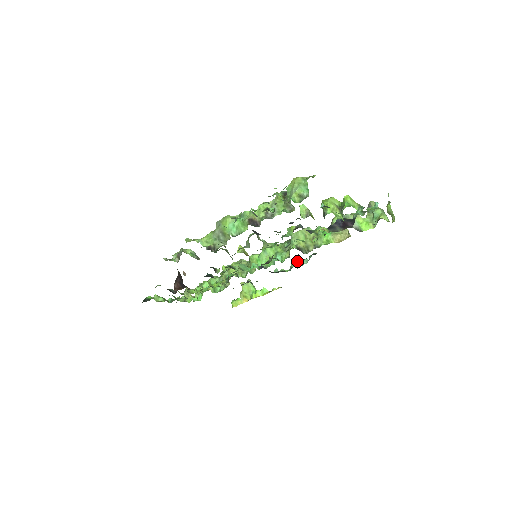
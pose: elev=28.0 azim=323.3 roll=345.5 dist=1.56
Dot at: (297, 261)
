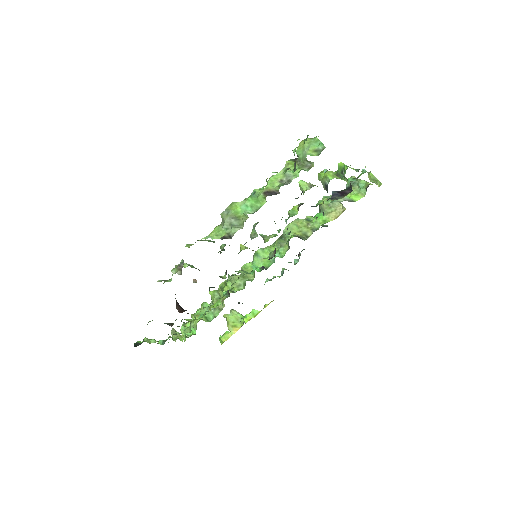
Dot at: (288, 262)
